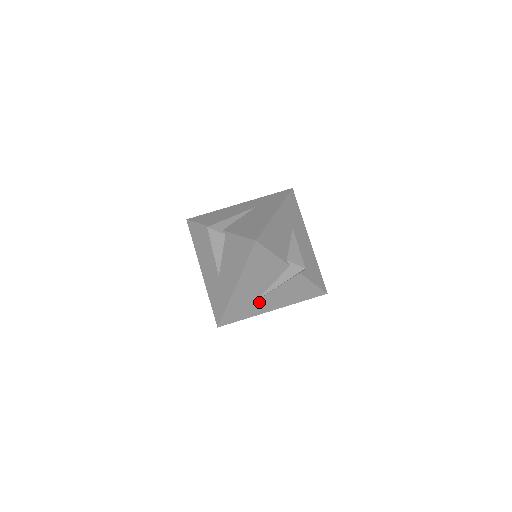
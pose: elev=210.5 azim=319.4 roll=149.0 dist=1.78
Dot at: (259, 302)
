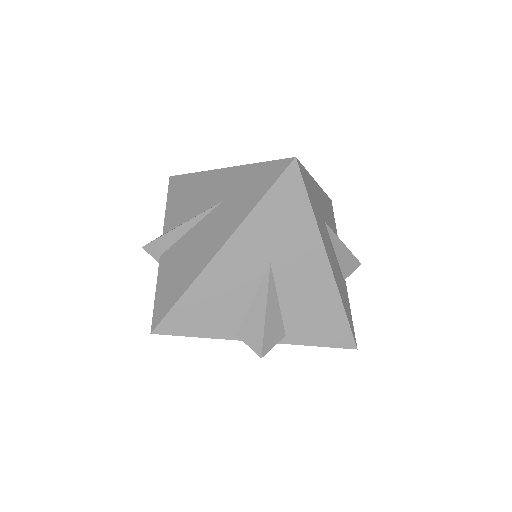
Dot at: occluded
